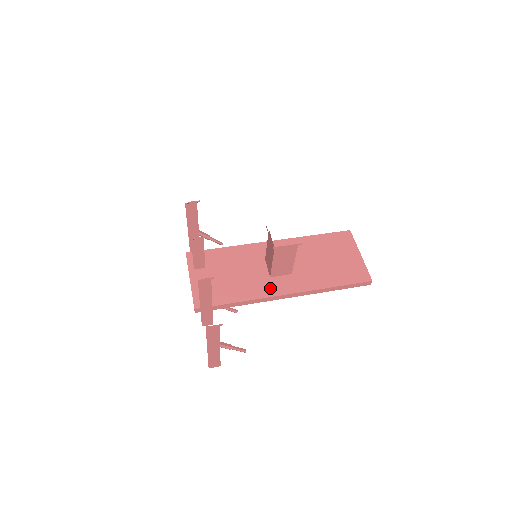
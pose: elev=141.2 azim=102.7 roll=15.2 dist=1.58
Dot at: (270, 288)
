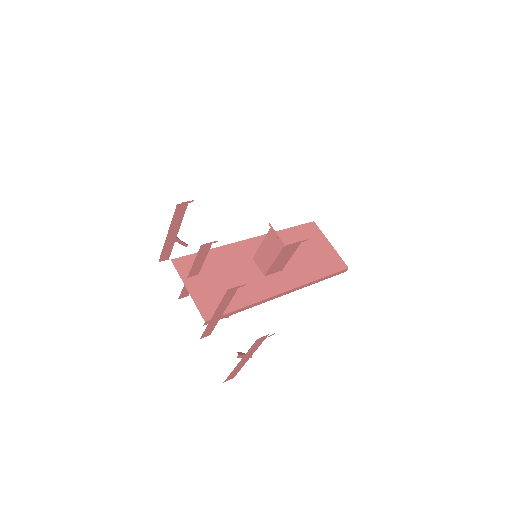
Dot at: (269, 287)
